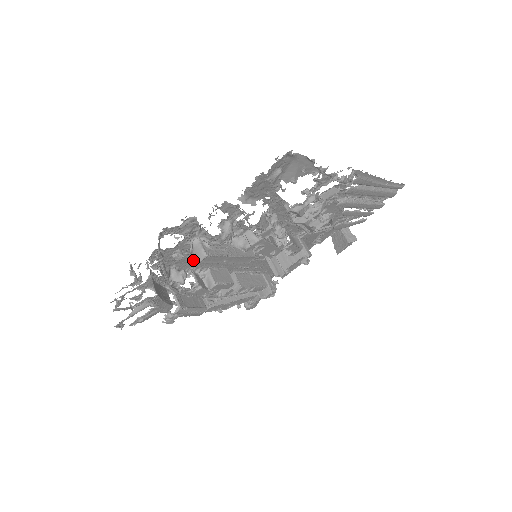
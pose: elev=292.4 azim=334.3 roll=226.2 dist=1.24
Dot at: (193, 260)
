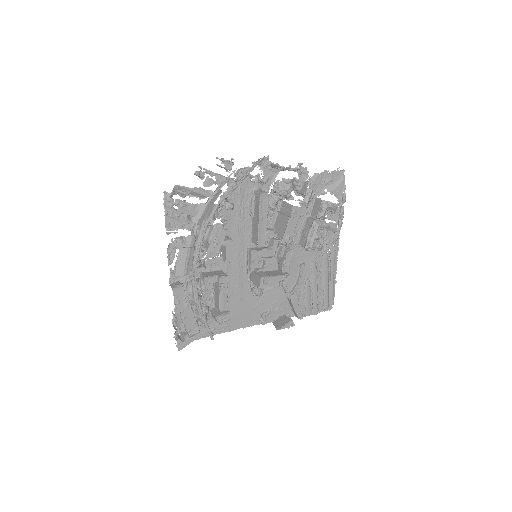
Dot at: (236, 212)
